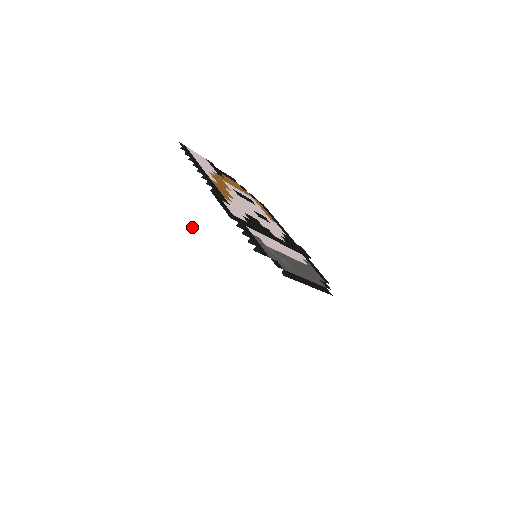
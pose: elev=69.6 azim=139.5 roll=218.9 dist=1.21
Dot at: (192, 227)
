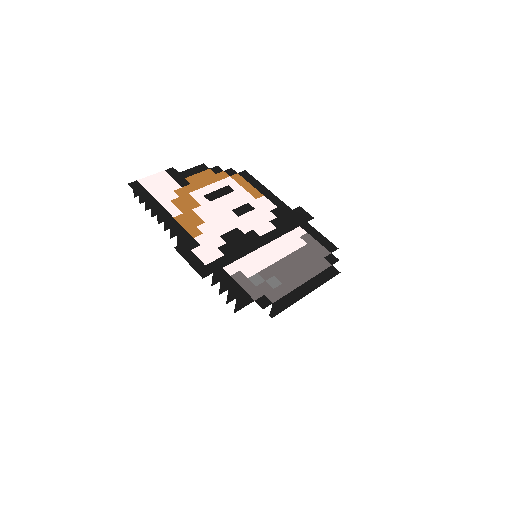
Dot at: (167, 340)
